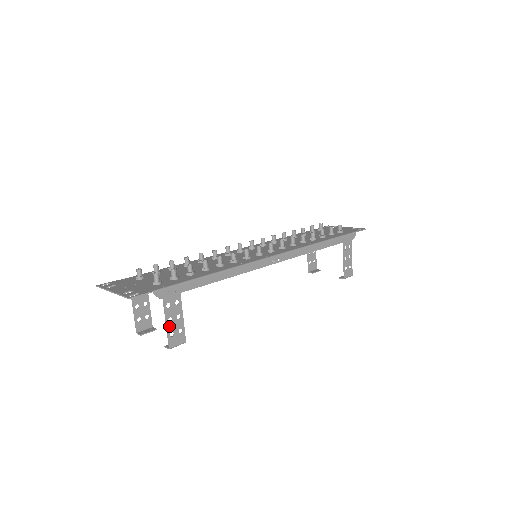
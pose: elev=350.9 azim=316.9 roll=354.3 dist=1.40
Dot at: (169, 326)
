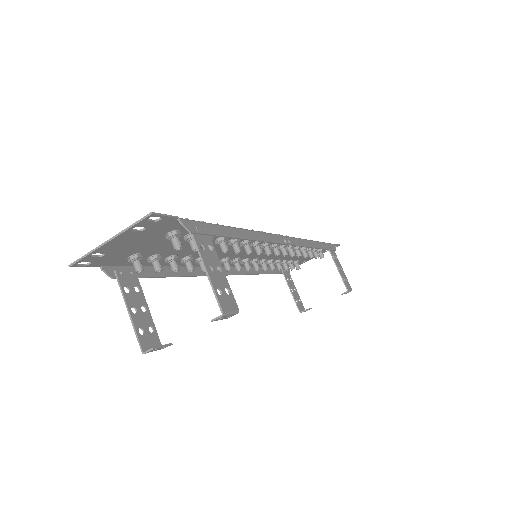
Dot at: (212, 278)
